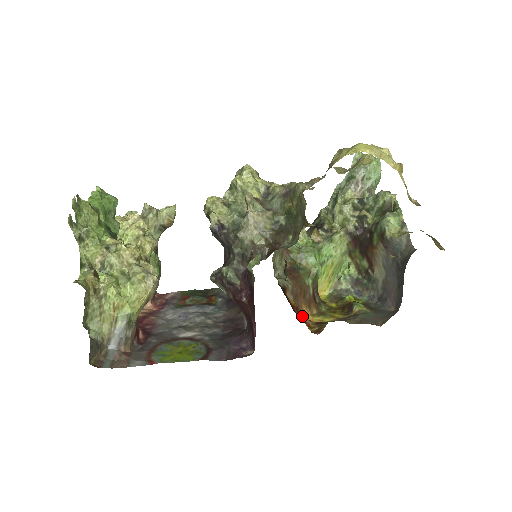
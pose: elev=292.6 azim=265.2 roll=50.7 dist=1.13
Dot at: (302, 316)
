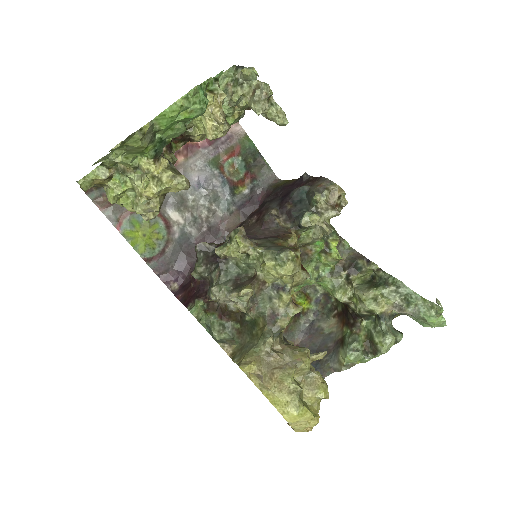
Dot at: occluded
